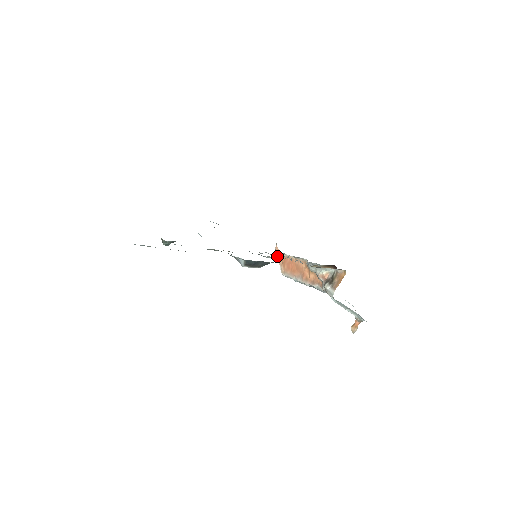
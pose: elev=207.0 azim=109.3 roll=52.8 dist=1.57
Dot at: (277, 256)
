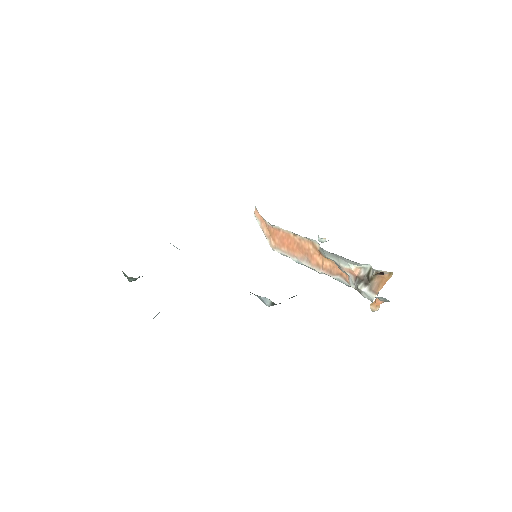
Dot at: (259, 224)
